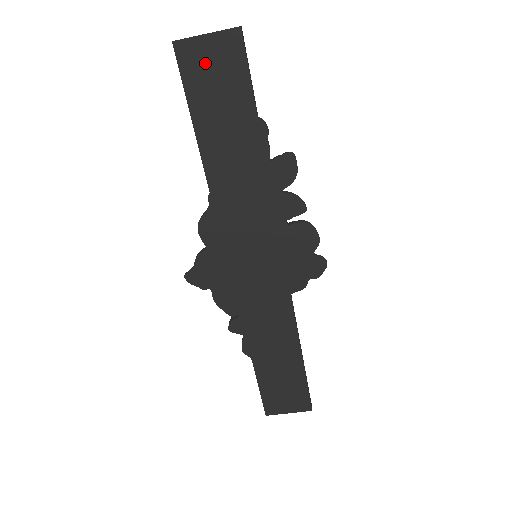
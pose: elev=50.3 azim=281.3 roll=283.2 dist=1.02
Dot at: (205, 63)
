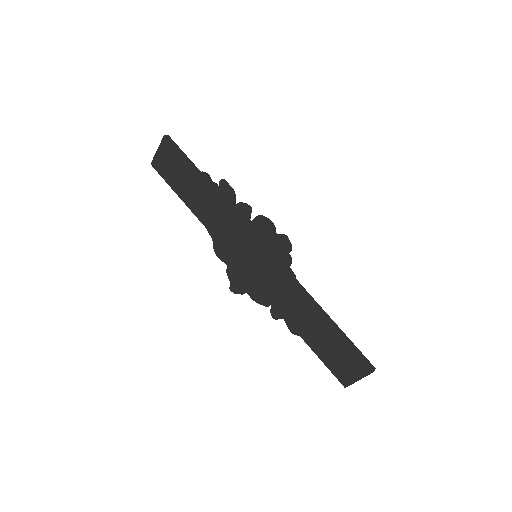
Dot at: (165, 164)
